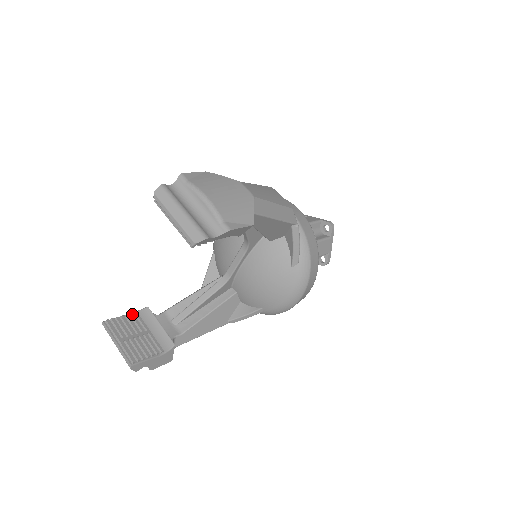
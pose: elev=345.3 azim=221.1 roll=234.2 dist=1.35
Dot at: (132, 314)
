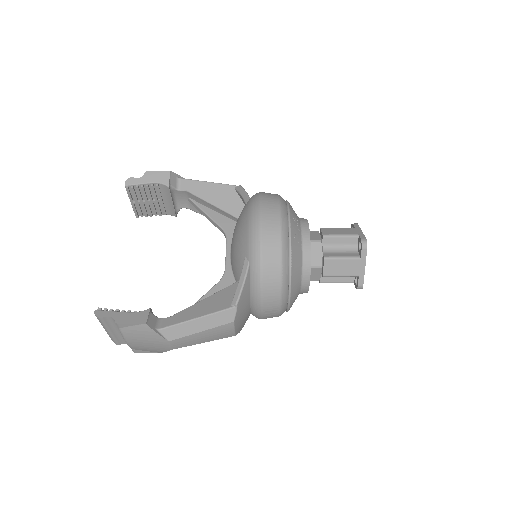
Dot at: occluded
